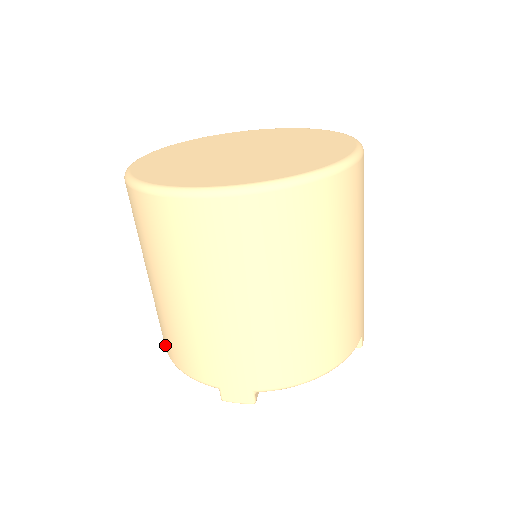
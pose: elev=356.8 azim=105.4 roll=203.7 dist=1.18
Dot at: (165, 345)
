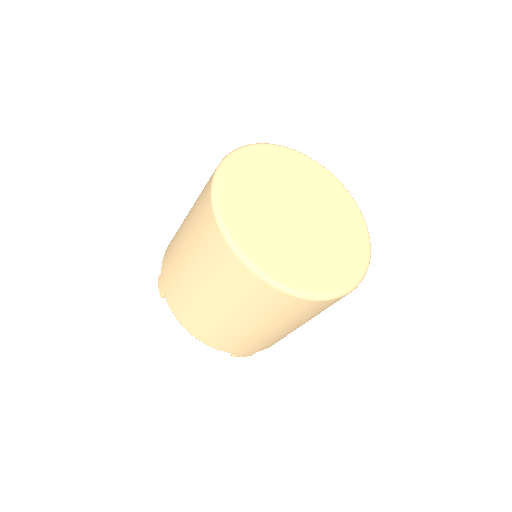
Dot at: (187, 325)
